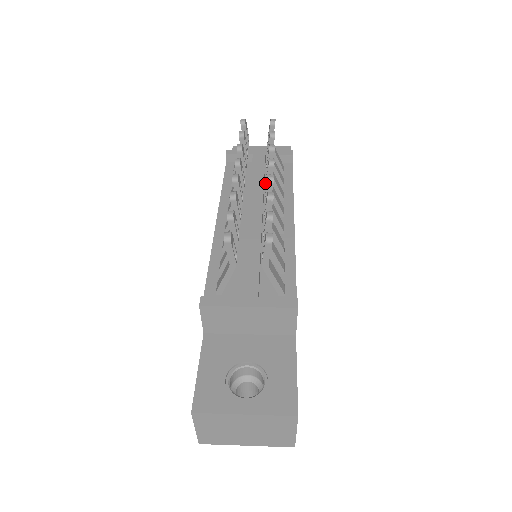
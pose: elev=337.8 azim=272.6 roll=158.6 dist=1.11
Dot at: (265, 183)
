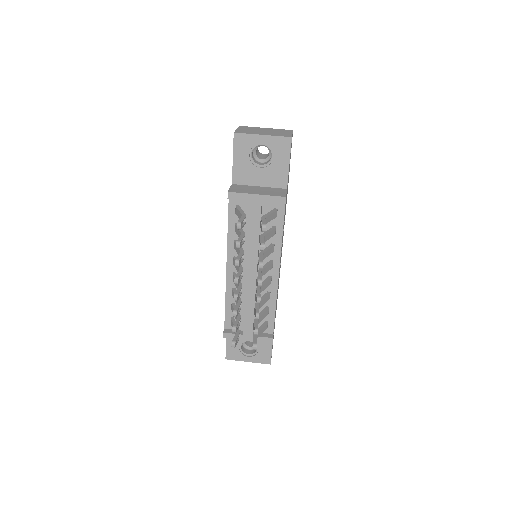
Dot at: occluded
